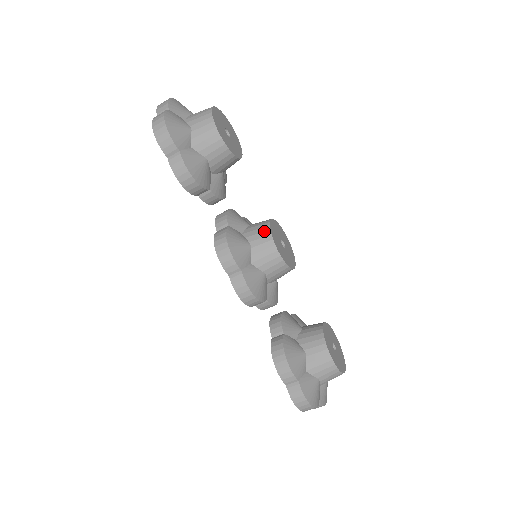
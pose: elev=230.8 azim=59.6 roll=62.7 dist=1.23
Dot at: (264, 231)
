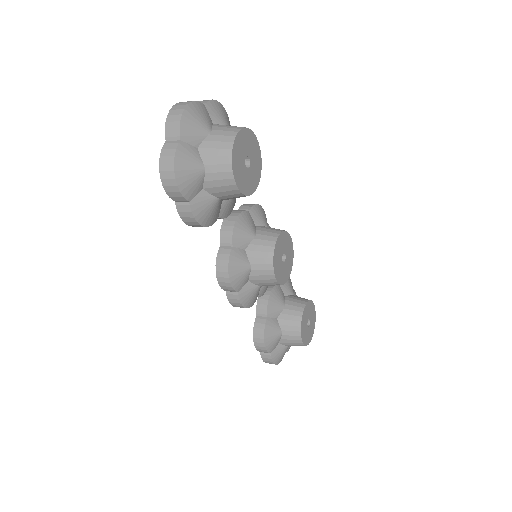
Dot at: (267, 258)
